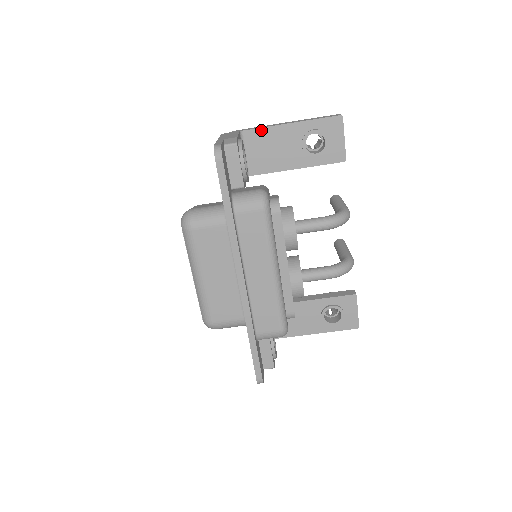
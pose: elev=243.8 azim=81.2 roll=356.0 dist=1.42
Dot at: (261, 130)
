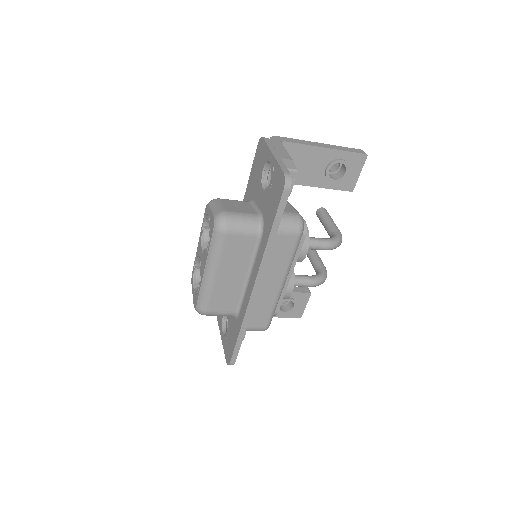
Dot at: (299, 146)
